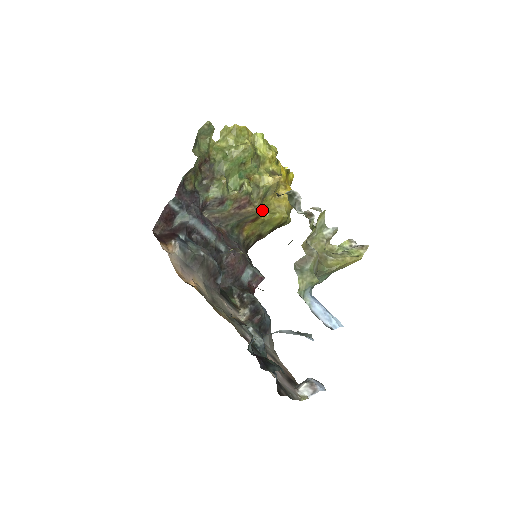
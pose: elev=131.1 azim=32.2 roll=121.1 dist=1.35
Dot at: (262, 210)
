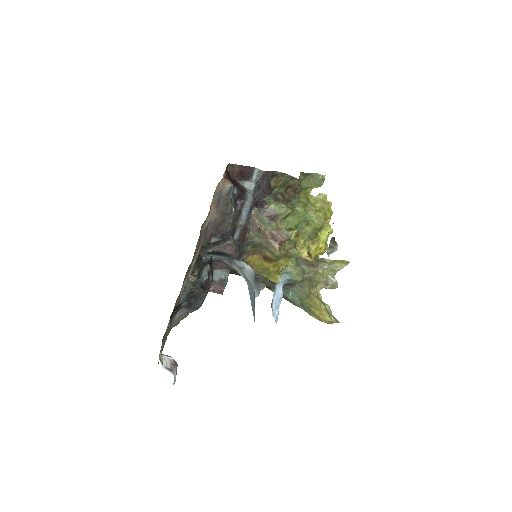
Dot at: (277, 262)
